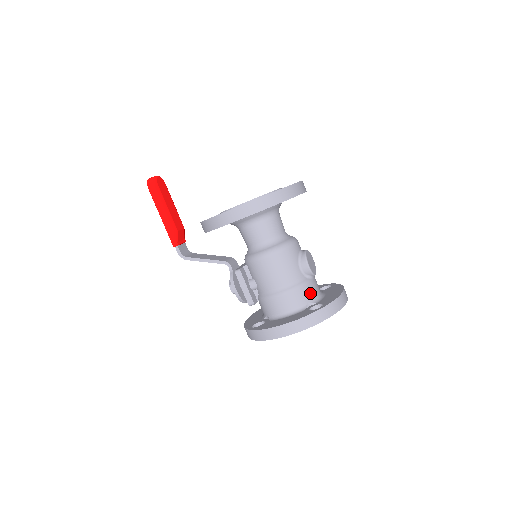
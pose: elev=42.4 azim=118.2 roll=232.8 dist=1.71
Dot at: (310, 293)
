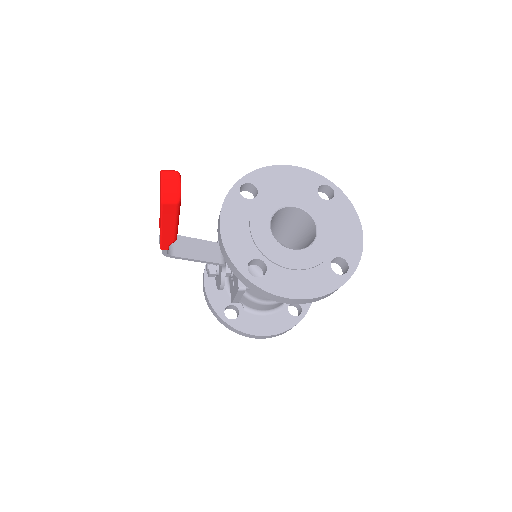
Dot at: occluded
